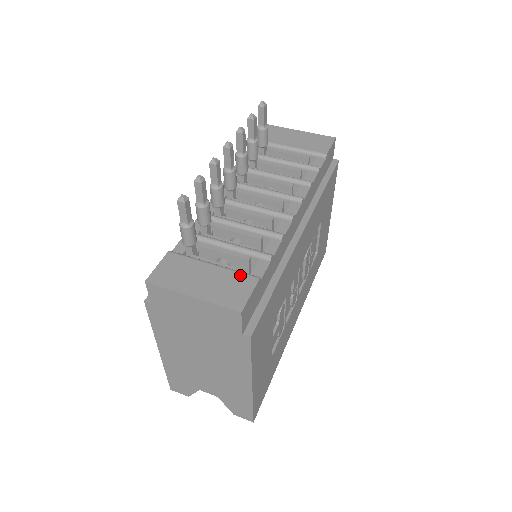
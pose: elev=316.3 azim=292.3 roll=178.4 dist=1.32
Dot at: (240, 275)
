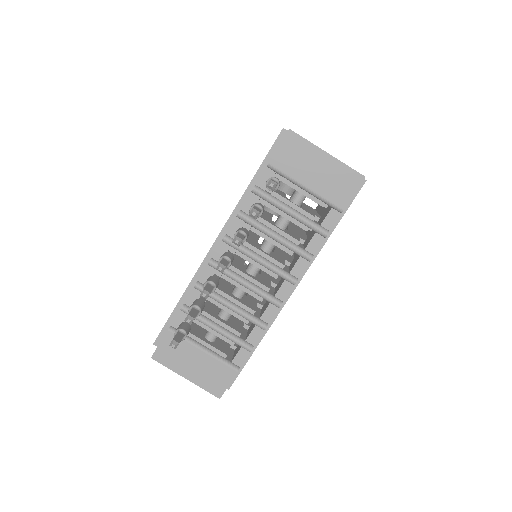
Dot at: (223, 366)
